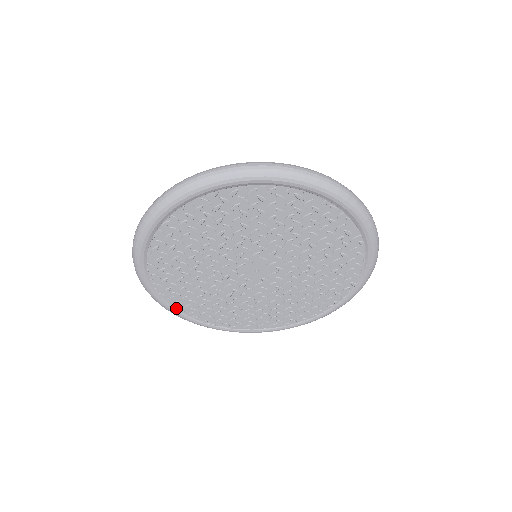
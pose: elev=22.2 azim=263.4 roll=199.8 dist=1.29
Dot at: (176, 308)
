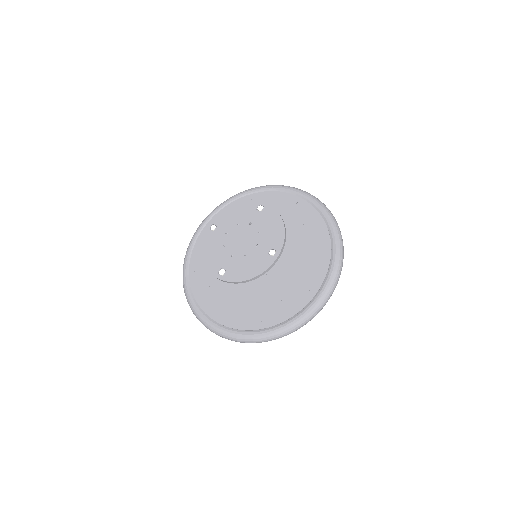
Dot at: occluded
